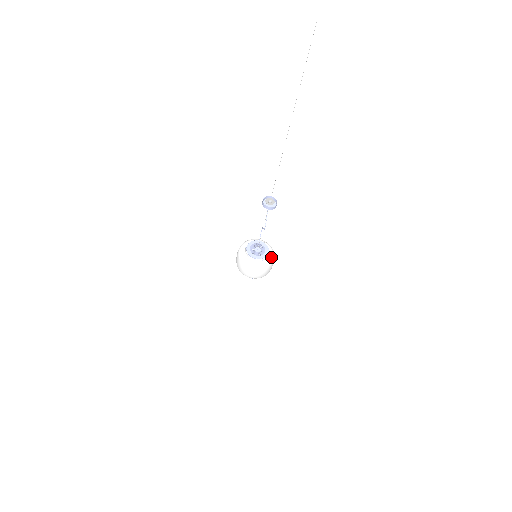
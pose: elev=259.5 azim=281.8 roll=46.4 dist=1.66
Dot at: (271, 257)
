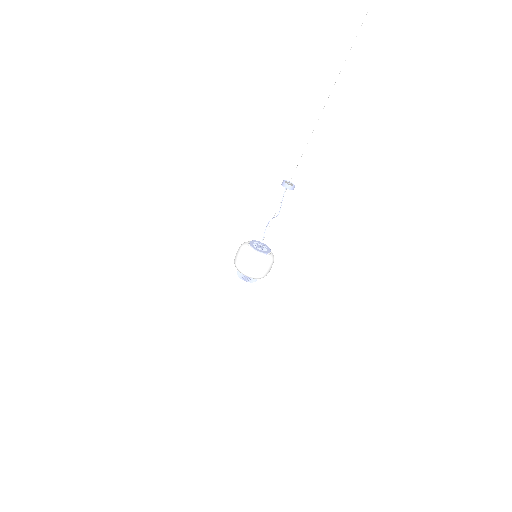
Dot at: (272, 255)
